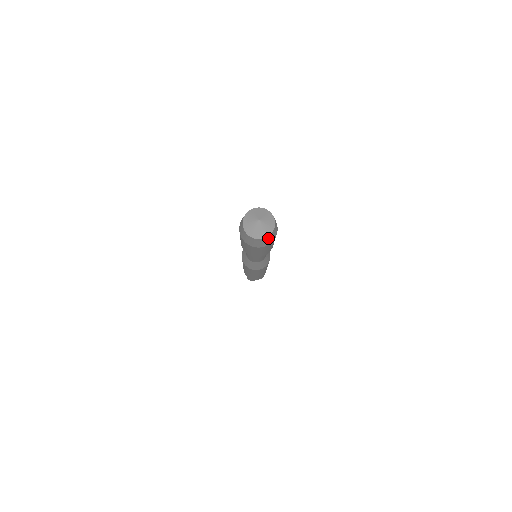
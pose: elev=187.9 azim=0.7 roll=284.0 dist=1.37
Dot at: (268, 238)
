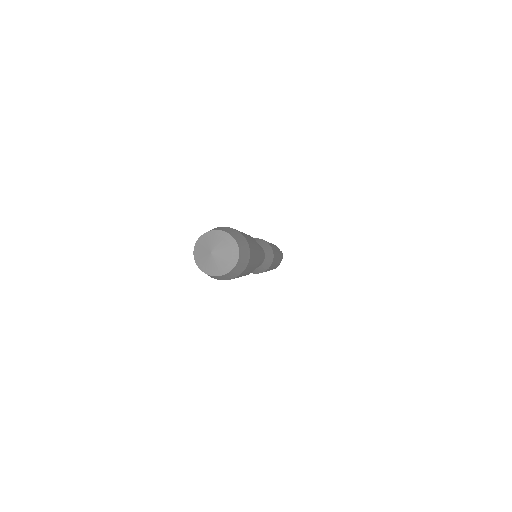
Dot at: (241, 258)
